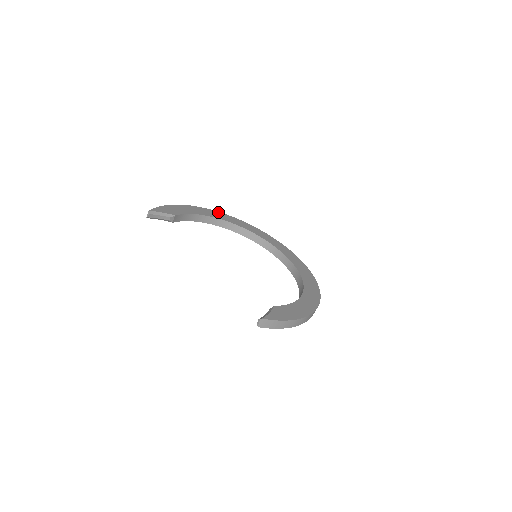
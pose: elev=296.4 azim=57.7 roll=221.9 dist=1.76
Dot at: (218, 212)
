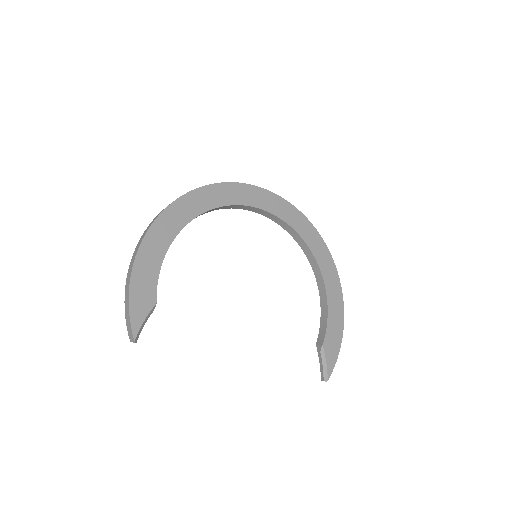
Dot at: (170, 207)
